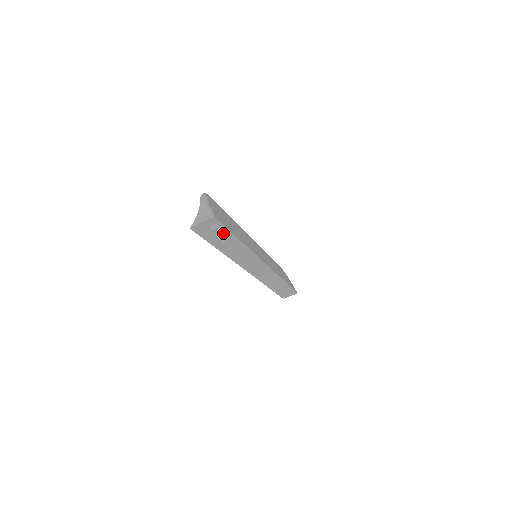
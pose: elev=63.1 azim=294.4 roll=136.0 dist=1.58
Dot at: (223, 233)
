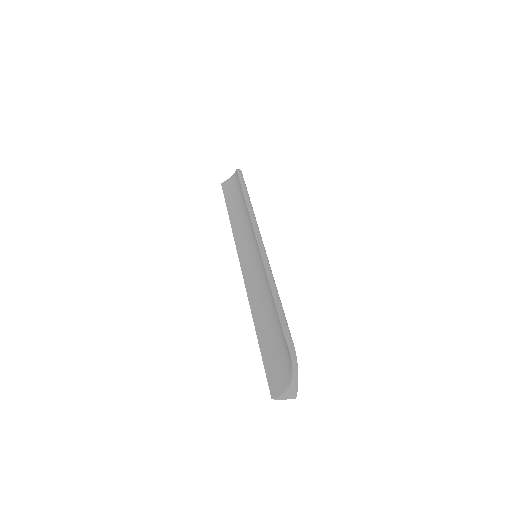
Dot at: occluded
